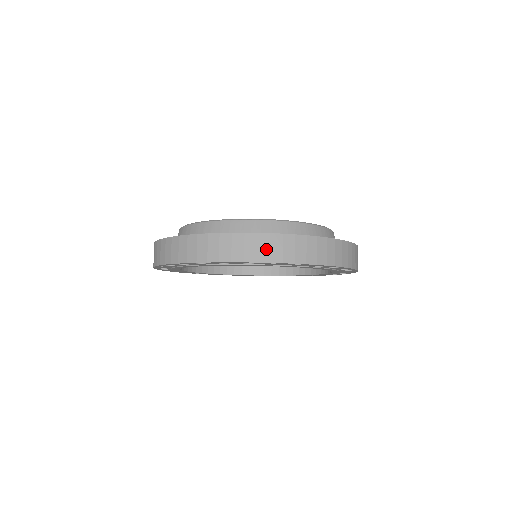
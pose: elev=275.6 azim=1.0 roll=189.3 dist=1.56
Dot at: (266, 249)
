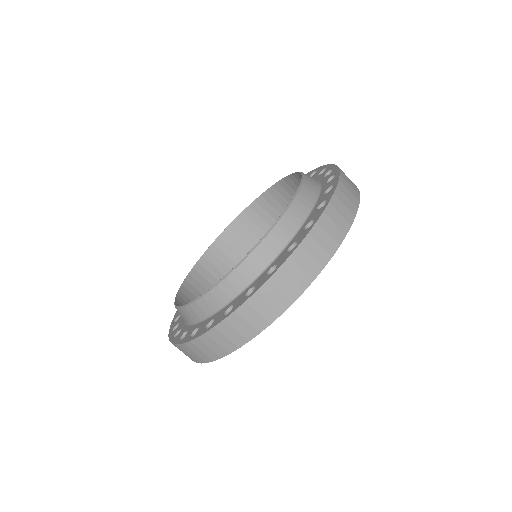
Dot at: (348, 201)
